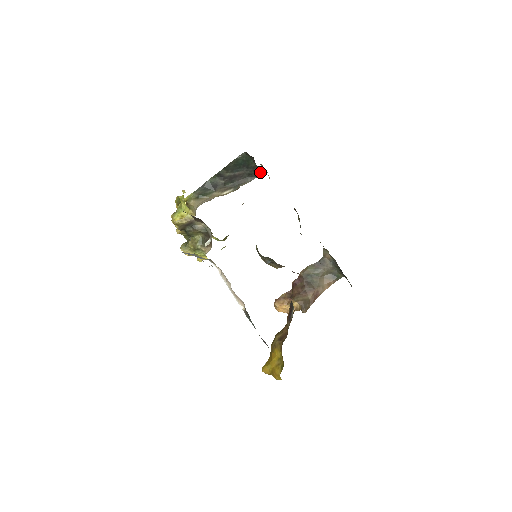
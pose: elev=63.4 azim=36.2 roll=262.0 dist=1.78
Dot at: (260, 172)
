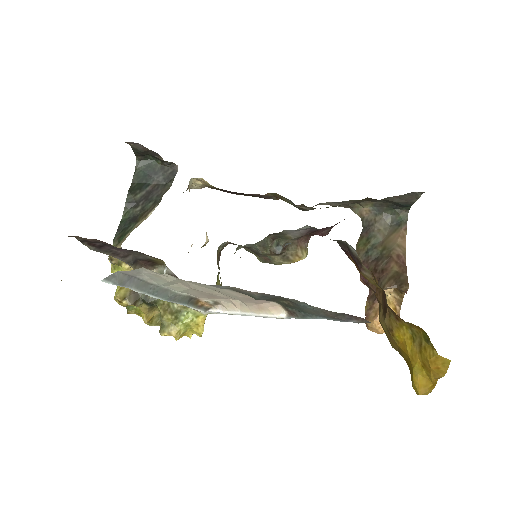
Dot at: (174, 167)
